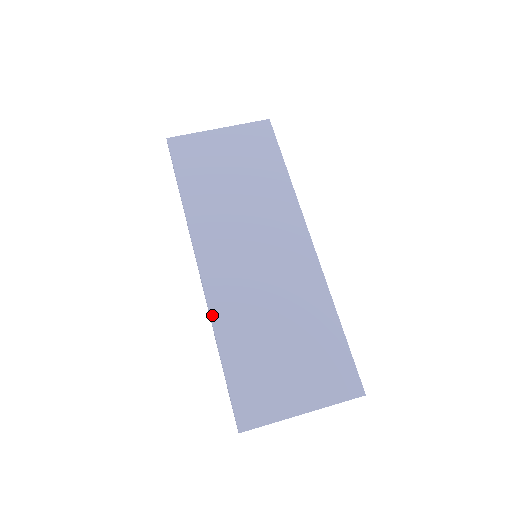
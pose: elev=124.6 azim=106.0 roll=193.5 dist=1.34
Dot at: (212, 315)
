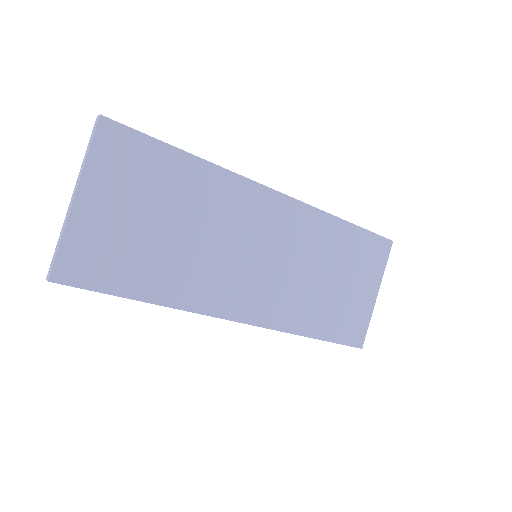
Dot at: (284, 330)
